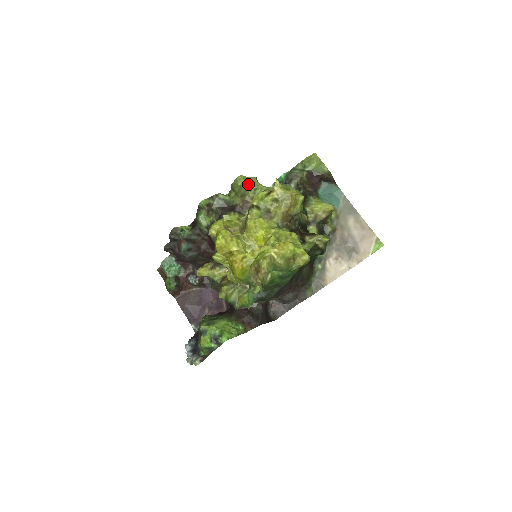
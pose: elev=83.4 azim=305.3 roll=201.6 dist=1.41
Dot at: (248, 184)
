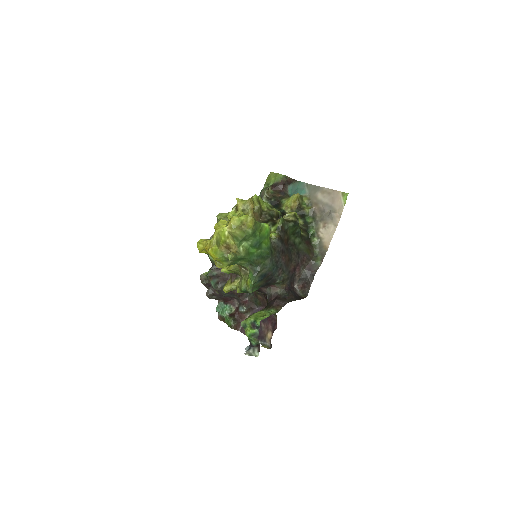
Dot at: (225, 215)
